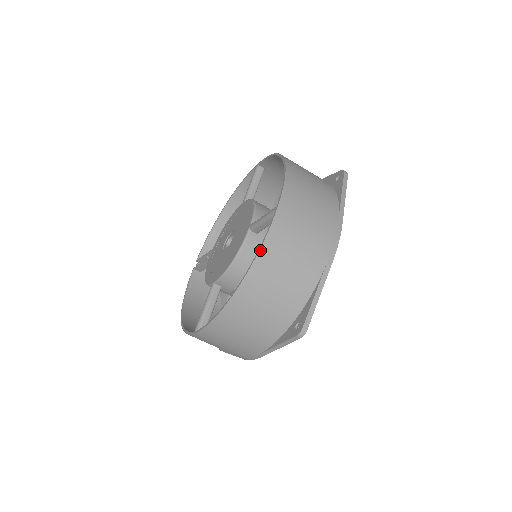
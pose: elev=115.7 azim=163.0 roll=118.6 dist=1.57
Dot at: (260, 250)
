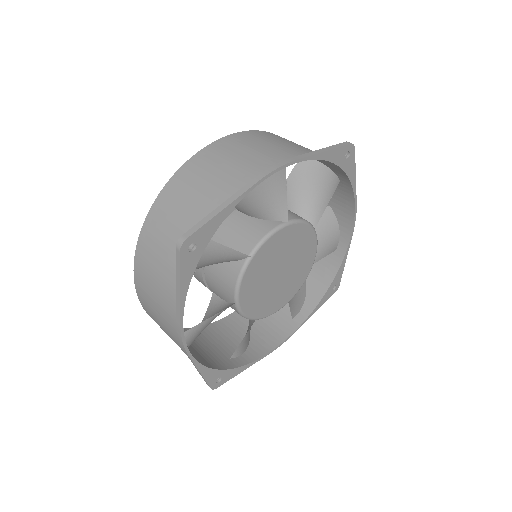
Dot at: (180, 168)
